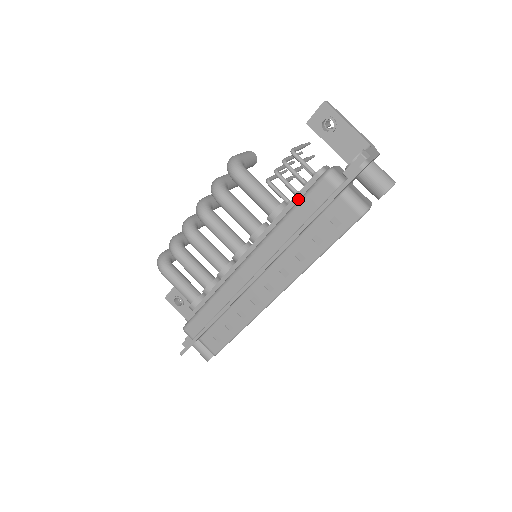
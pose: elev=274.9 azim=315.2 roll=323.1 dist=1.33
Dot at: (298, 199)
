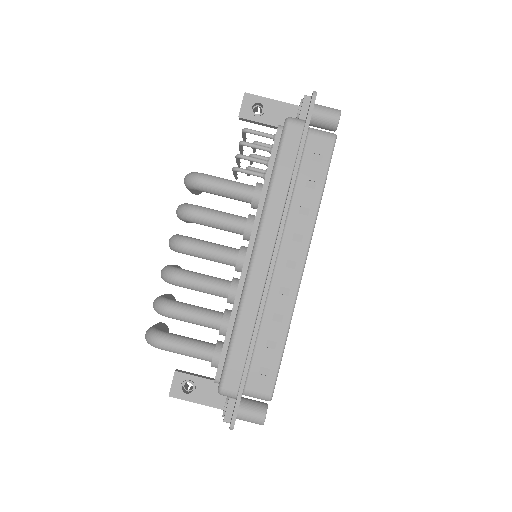
Dot at: (273, 161)
